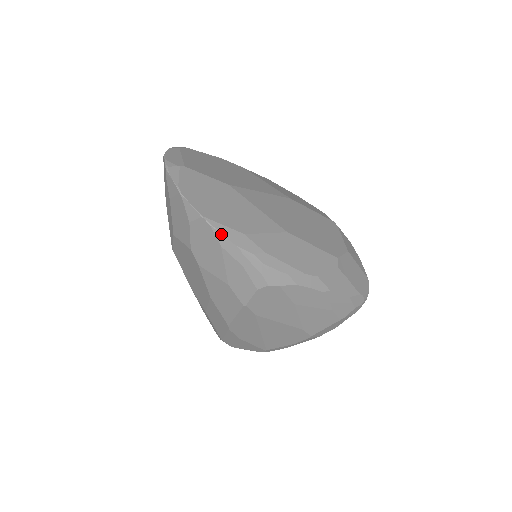
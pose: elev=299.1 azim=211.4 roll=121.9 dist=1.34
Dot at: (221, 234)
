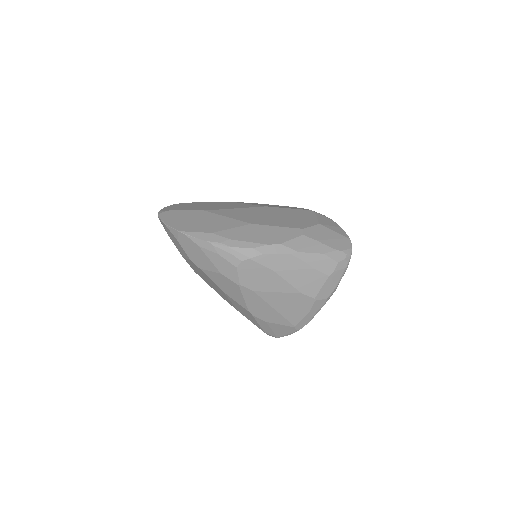
Dot at: (194, 238)
